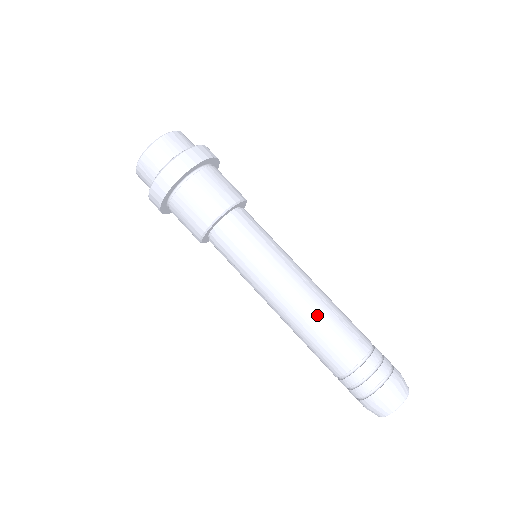
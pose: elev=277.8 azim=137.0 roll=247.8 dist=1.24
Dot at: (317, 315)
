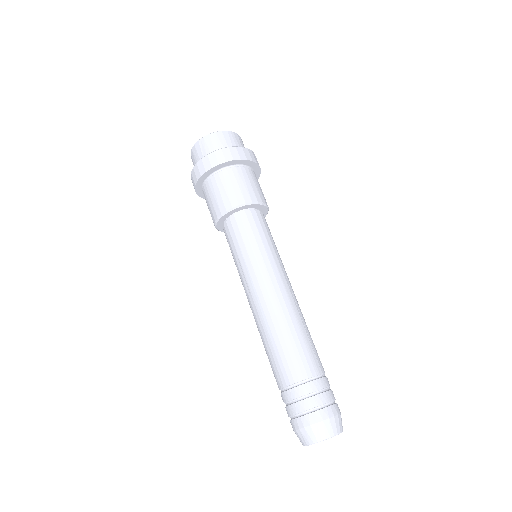
Dot at: (290, 319)
